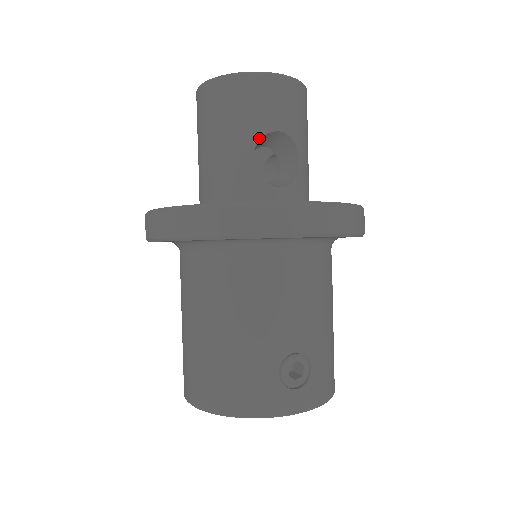
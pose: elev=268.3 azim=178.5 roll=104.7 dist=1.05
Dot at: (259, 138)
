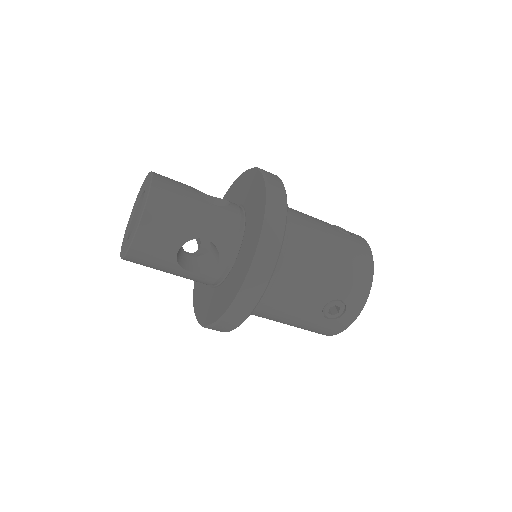
Dot at: (177, 265)
